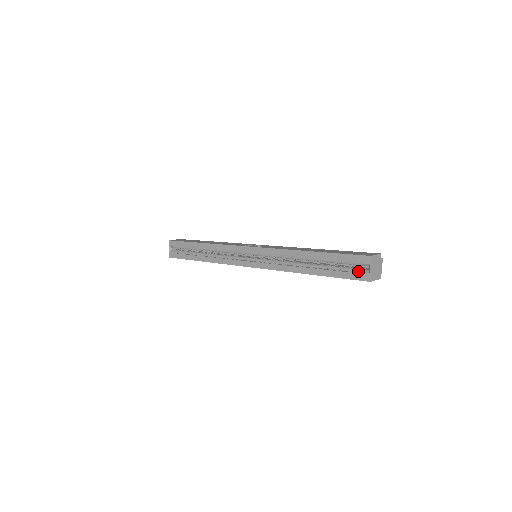
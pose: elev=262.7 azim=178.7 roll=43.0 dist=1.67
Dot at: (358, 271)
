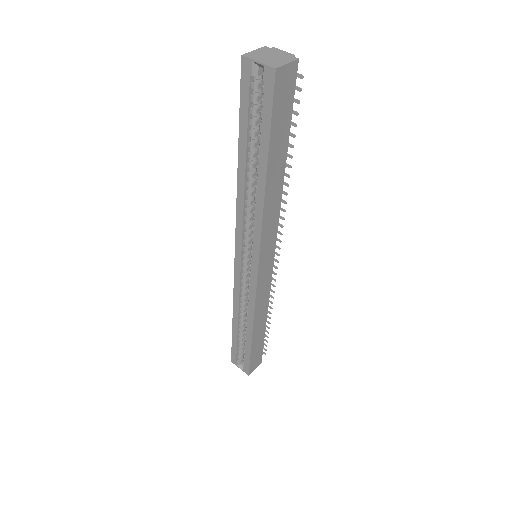
Dot at: (263, 88)
